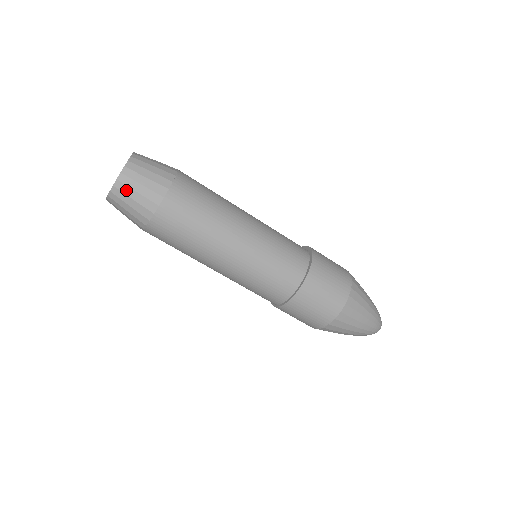
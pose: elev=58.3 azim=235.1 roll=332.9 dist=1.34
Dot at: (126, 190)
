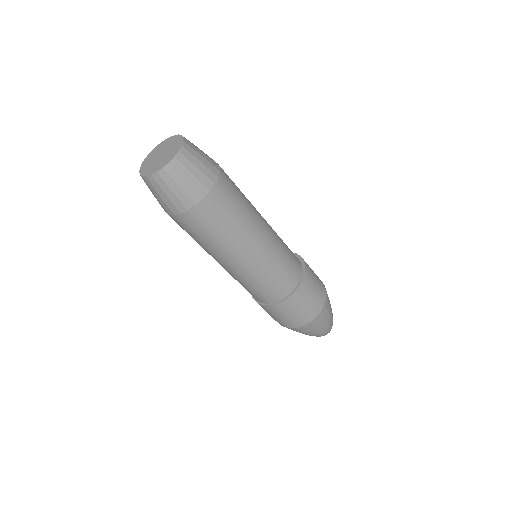
Dot at: (181, 170)
